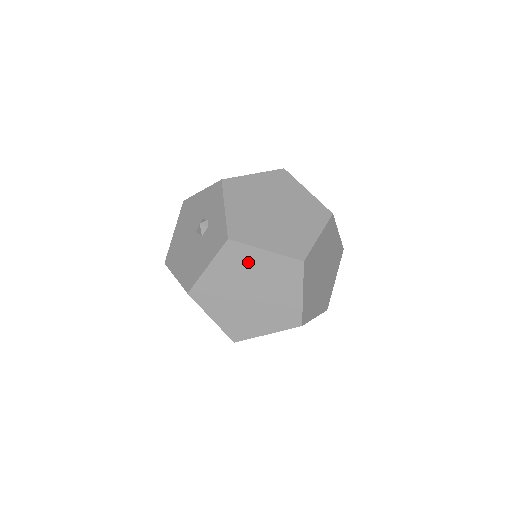
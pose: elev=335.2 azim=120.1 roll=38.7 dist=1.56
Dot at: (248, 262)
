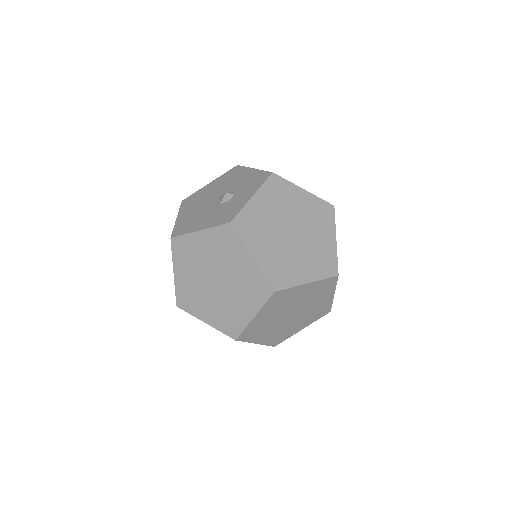
Dot at: (232, 254)
